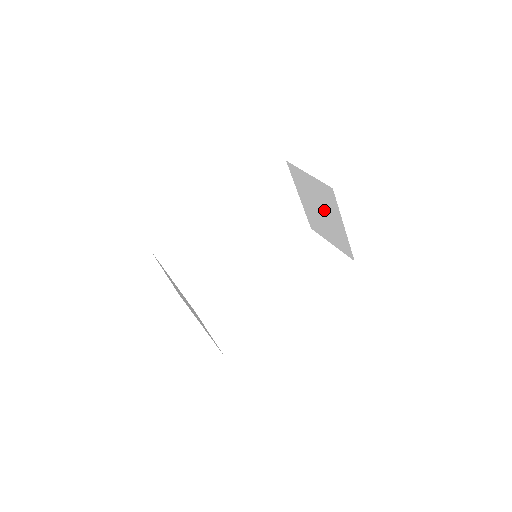
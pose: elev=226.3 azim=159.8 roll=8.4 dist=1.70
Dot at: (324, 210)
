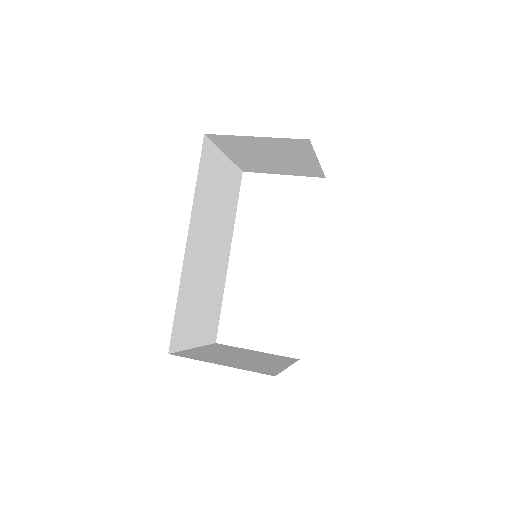
Dot at: (280, 156)
